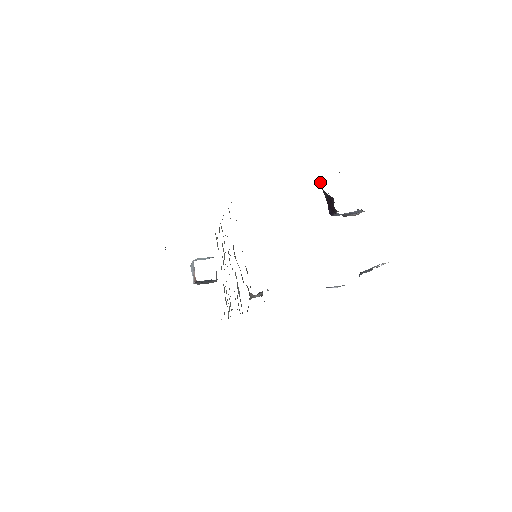
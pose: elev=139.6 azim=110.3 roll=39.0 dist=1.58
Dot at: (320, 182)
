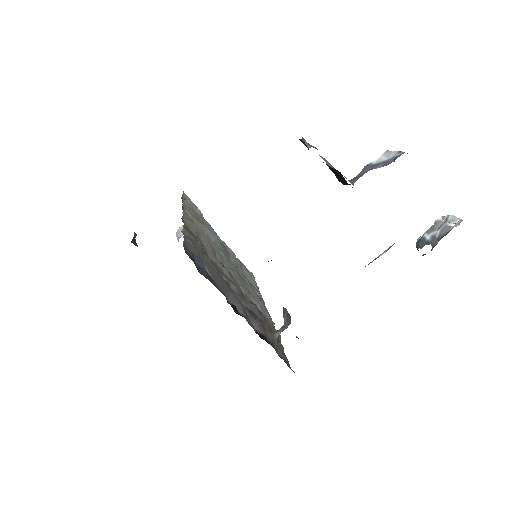
Dot at: occluded
